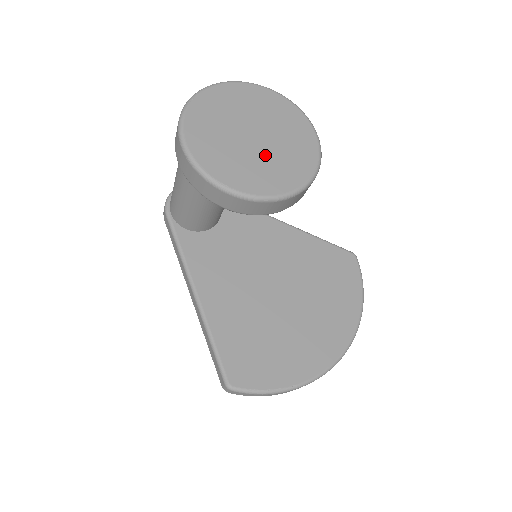
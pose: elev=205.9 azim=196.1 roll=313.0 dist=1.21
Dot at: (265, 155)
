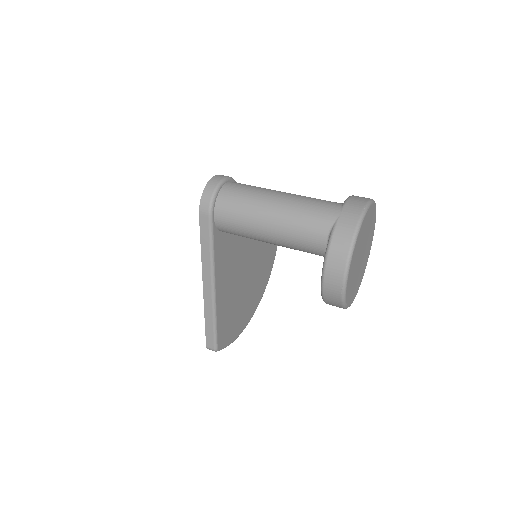
Dot at: (360, 270)
